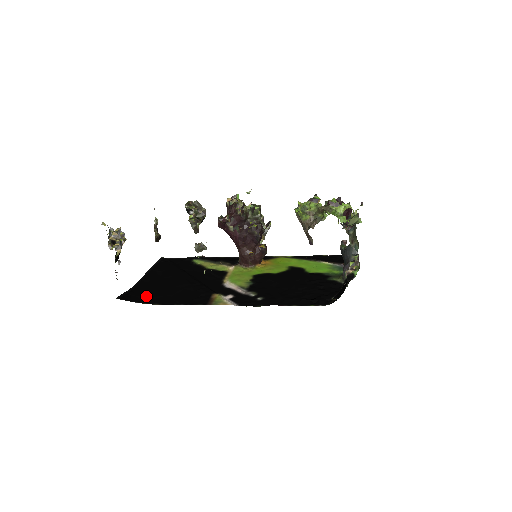
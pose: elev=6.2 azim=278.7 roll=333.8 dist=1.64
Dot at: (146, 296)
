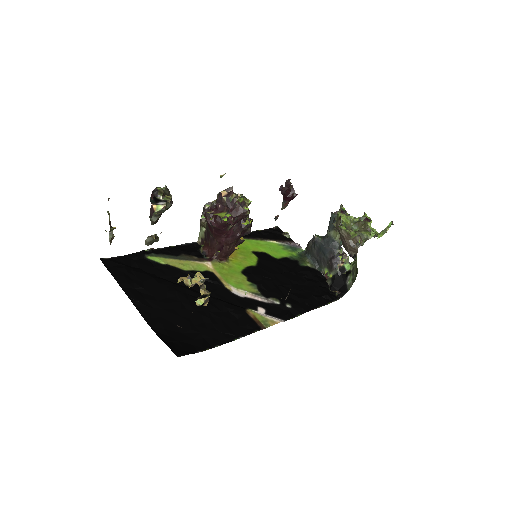
Dot at: (190, 337)
